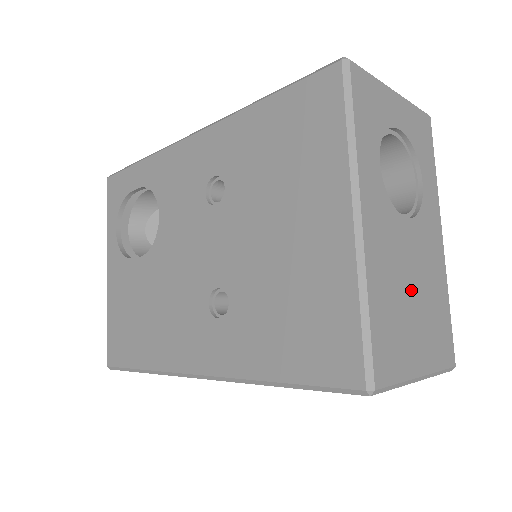
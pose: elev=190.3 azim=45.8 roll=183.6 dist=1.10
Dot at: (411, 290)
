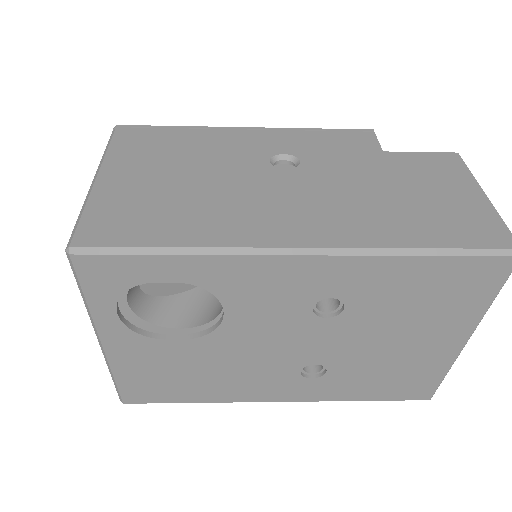
Dot at: occluded
